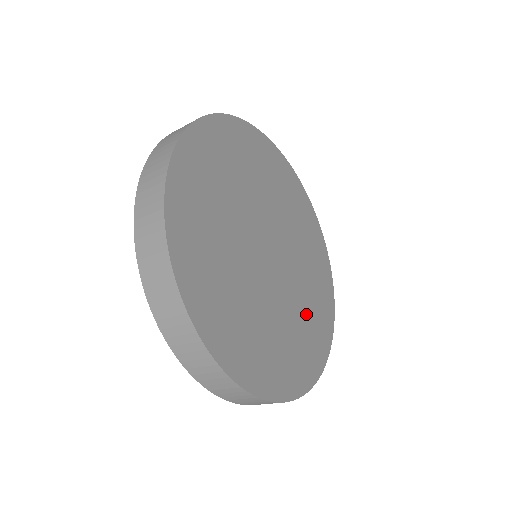
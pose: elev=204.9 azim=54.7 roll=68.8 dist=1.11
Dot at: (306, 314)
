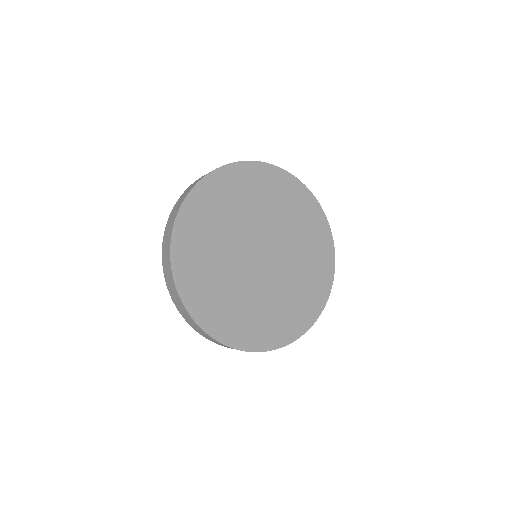
Dot at: (306, 266)
